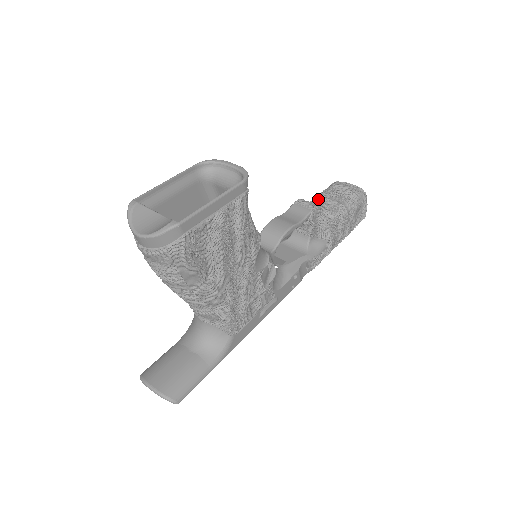
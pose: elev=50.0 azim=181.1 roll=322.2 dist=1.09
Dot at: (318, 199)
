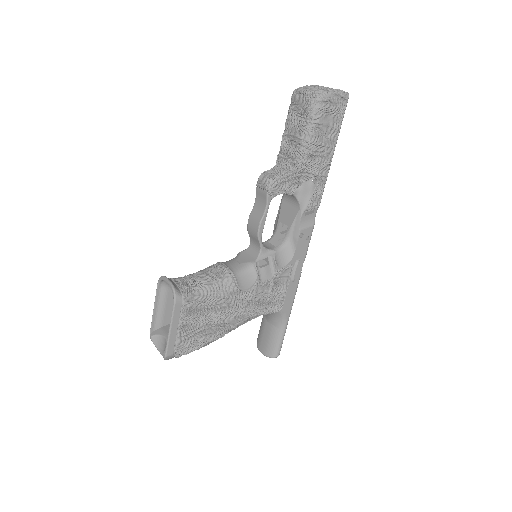
Dot at: (284, 138)
